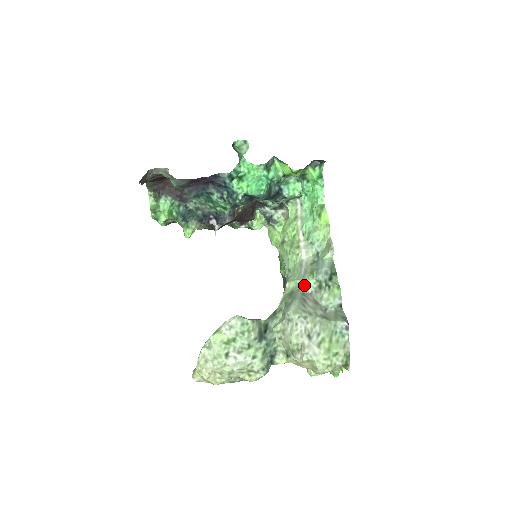
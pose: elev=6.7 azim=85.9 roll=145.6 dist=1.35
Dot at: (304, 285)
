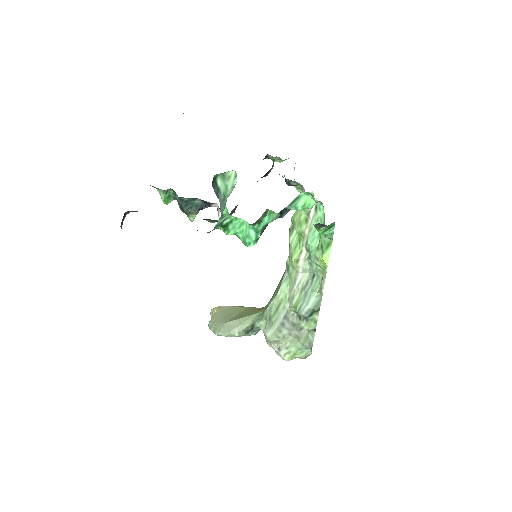
Dot at: (289, 307)
